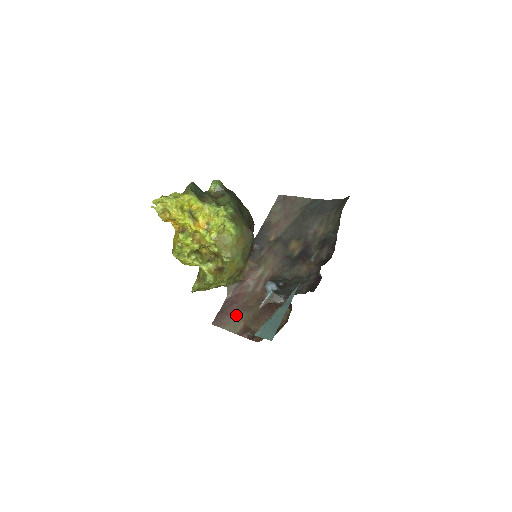
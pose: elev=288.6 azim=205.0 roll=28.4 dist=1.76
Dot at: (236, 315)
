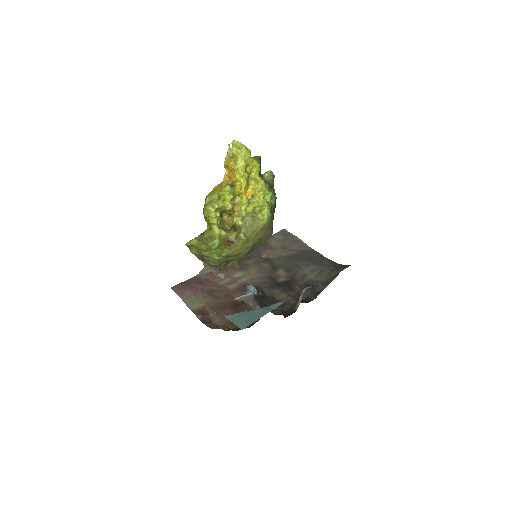
Dot at: (200, 294)
